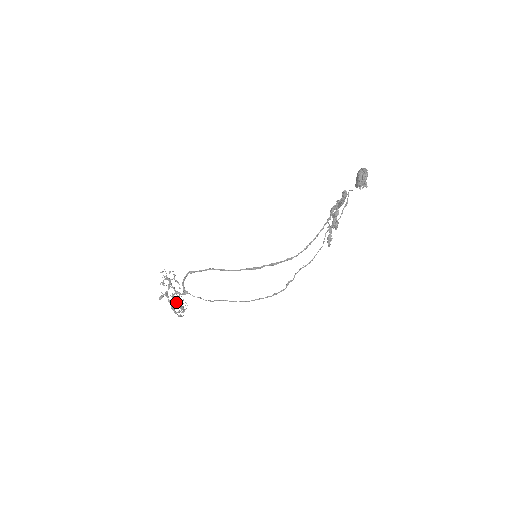
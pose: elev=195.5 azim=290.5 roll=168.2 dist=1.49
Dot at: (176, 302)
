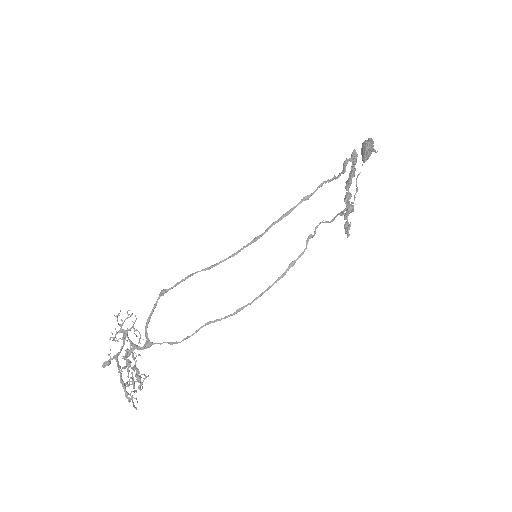
Dot at: (130, 366)
